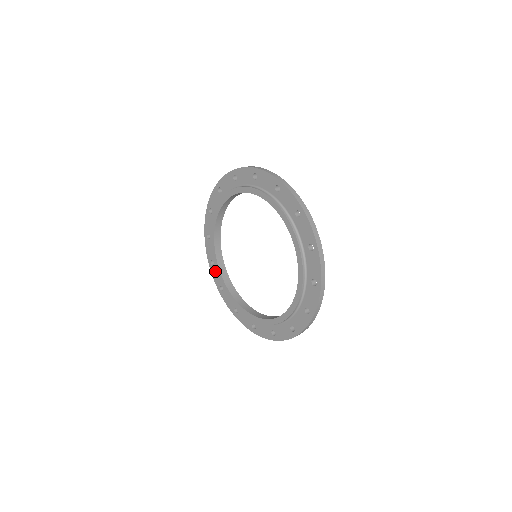
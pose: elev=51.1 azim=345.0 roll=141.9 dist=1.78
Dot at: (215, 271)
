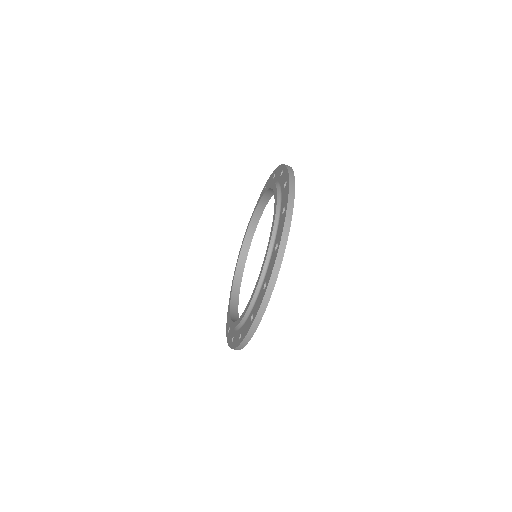
Dot at: occluded
